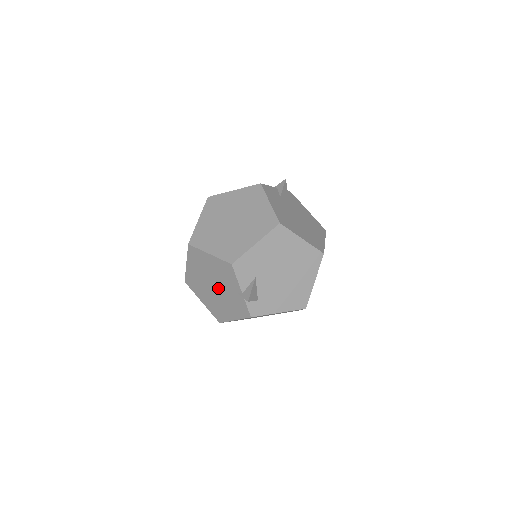
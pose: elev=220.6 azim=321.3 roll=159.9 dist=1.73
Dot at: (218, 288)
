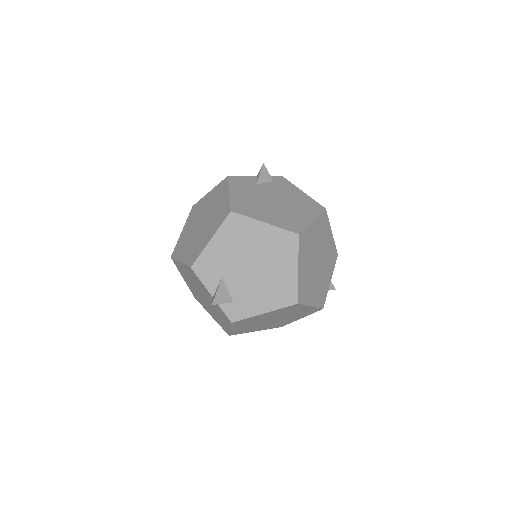
Dot at: (204, 297)
